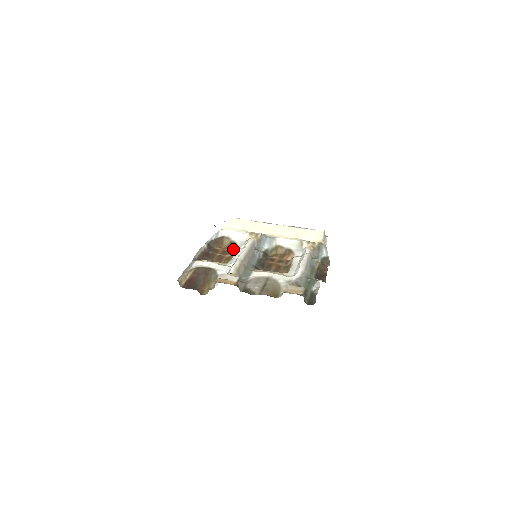
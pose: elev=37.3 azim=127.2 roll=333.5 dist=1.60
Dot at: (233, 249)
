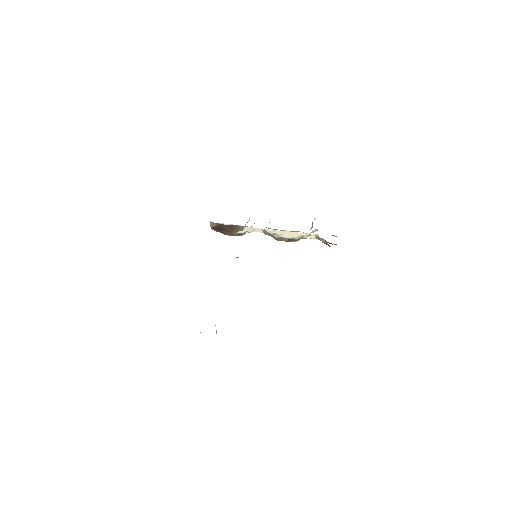
Dot at: (241, 235)
